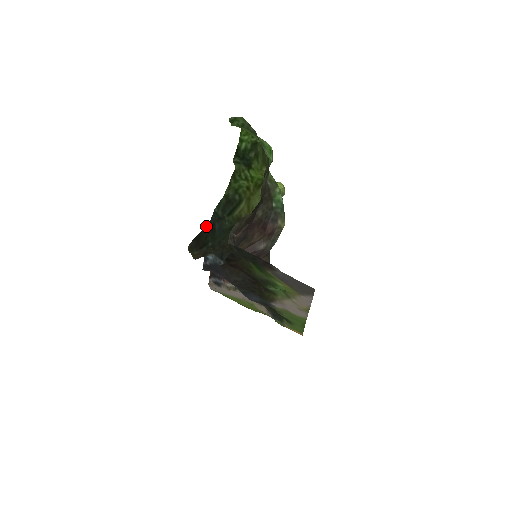
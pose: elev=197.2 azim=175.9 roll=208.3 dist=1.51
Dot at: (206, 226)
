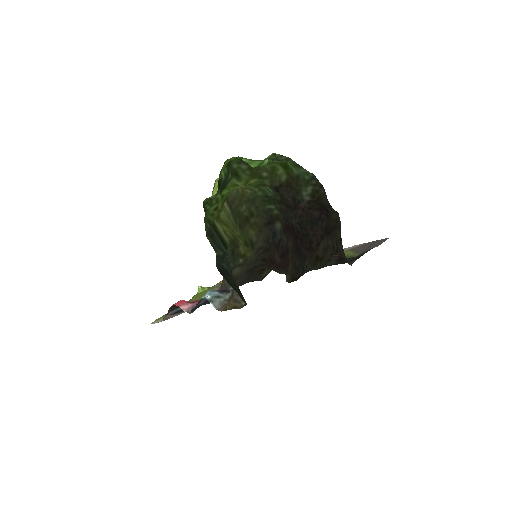
Dot at: (222, 275)
